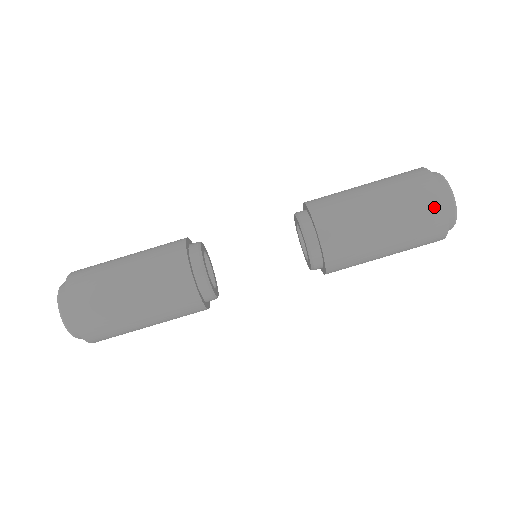
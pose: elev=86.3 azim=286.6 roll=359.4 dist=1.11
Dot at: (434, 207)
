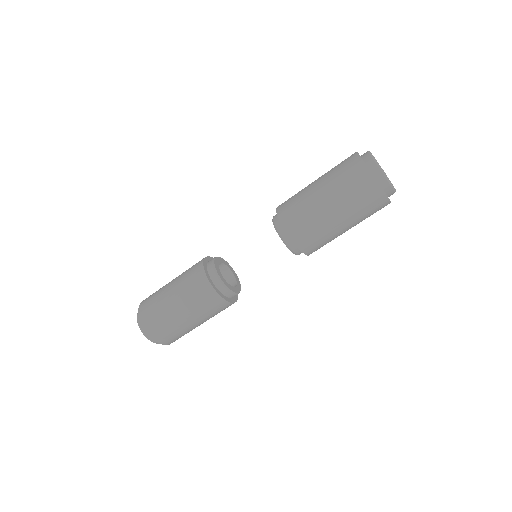
Dot at: (358, 172)
